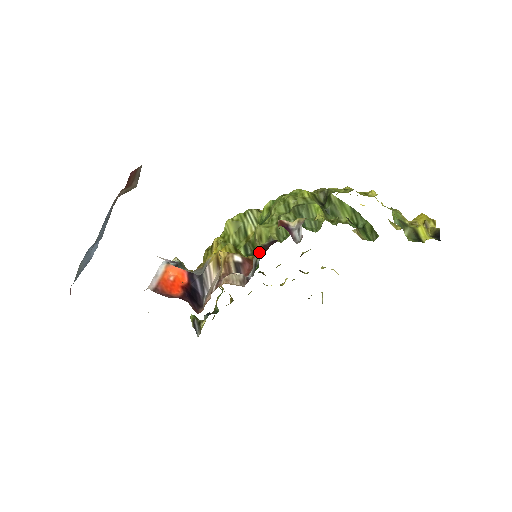
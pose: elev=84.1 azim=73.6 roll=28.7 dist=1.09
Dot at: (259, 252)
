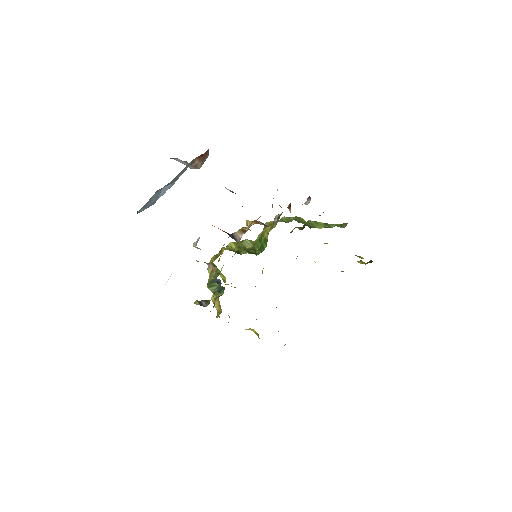
Dot at: (279, 214)
